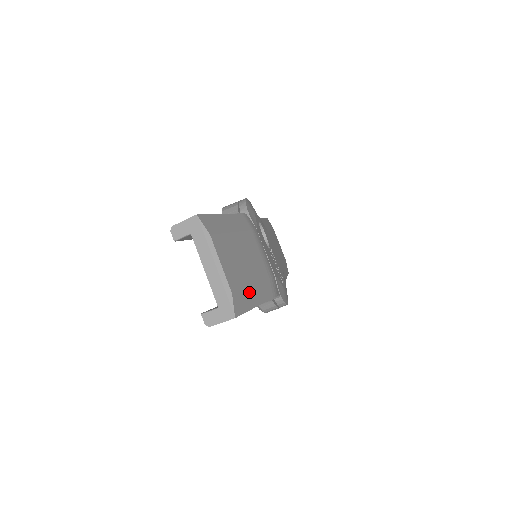
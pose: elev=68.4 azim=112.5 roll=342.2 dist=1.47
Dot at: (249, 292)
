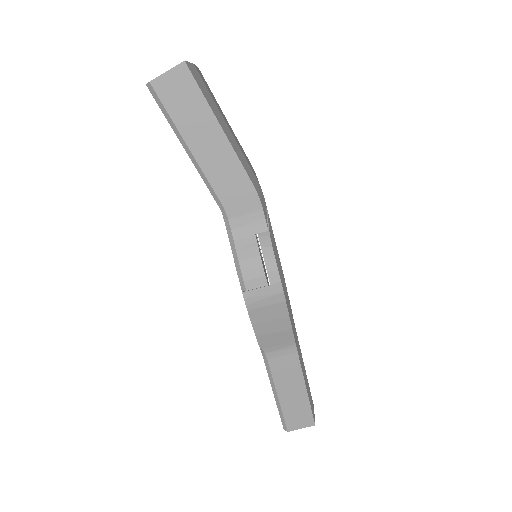
Dot at: (218, 111)
